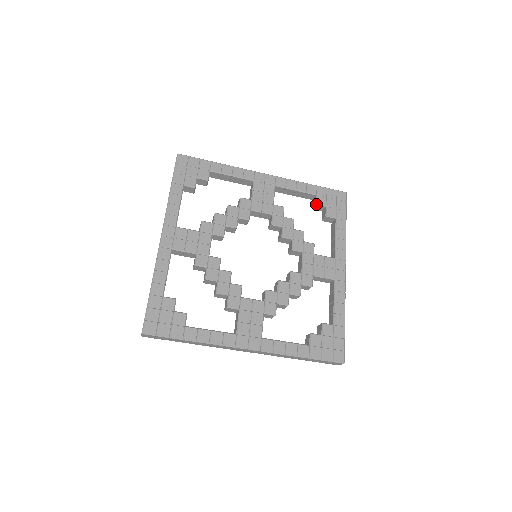
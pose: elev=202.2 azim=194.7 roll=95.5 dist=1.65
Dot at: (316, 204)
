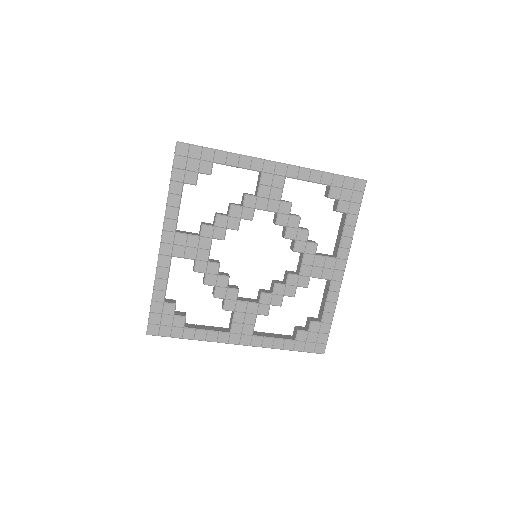
Dot at: (328, 197)
